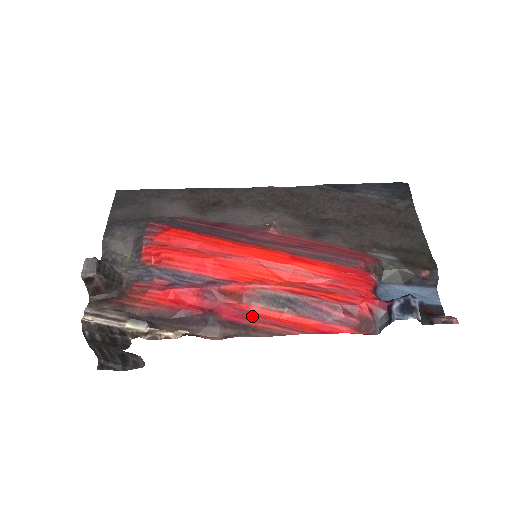
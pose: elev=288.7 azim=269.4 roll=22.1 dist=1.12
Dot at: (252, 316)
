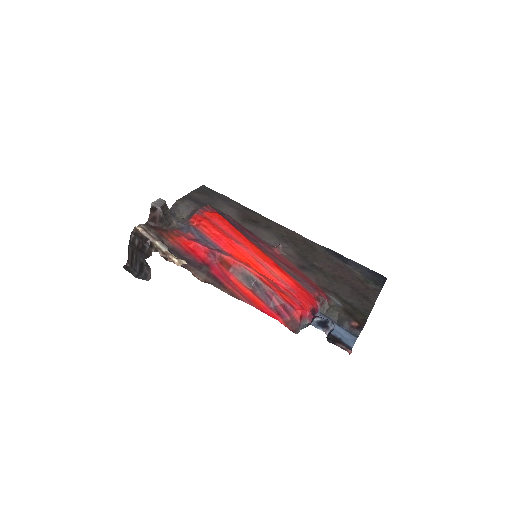
Dot at: (229, 280)
